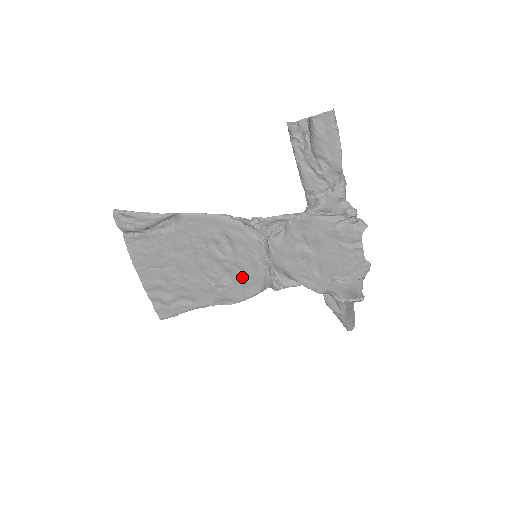
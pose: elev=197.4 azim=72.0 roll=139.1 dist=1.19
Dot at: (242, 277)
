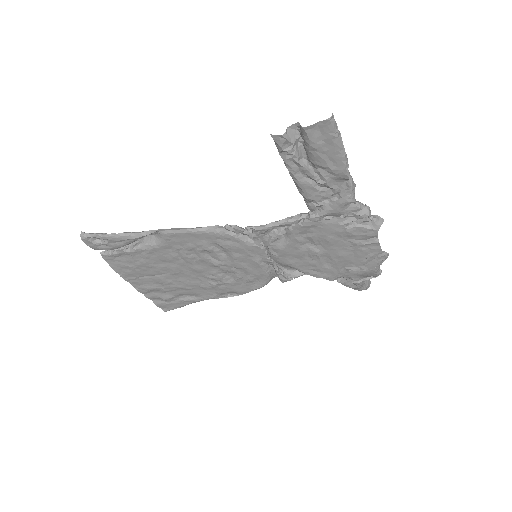
Dot at: (244, 275)
